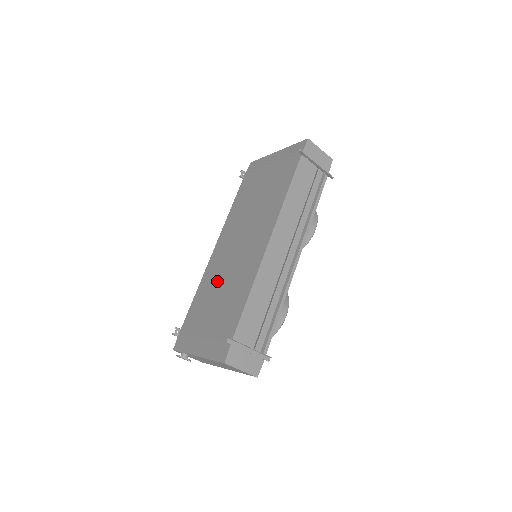
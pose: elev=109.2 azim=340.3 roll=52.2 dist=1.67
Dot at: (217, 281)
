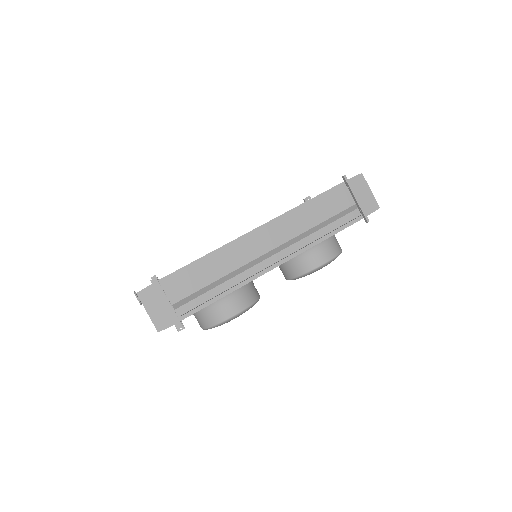
Dot at: occluded
